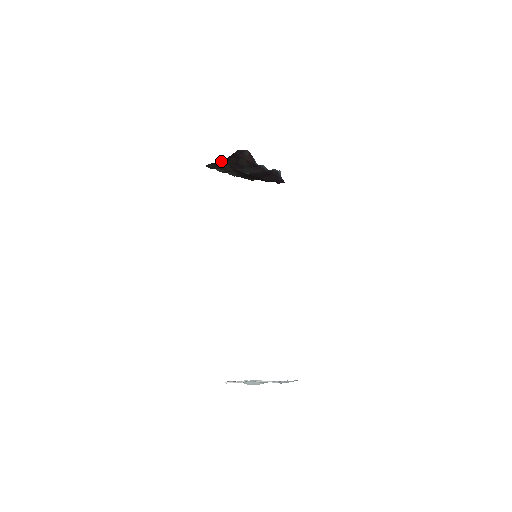
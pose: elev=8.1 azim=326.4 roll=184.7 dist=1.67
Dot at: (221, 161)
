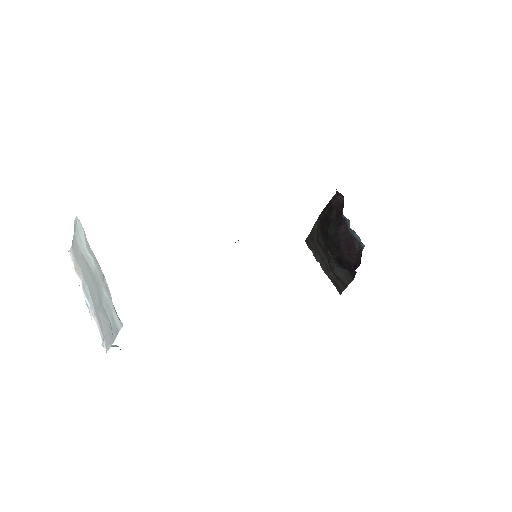
Dot at: (318, 221)
